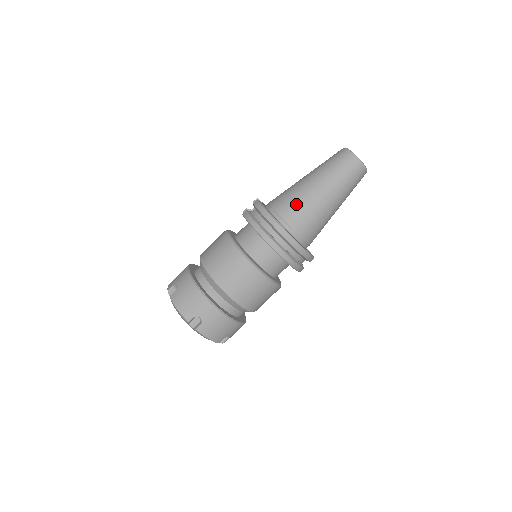
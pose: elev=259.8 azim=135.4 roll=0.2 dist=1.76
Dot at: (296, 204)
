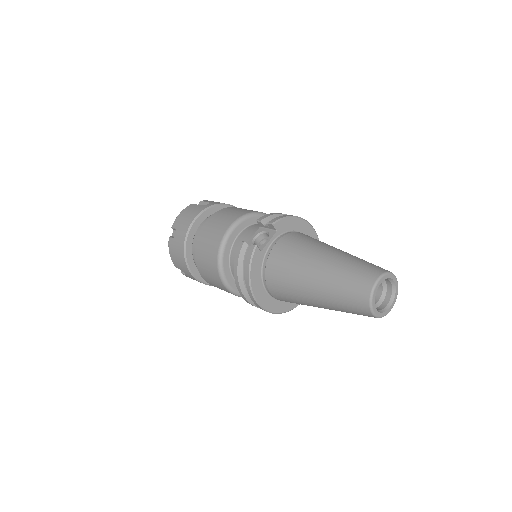
Dot at: (284, 286)
